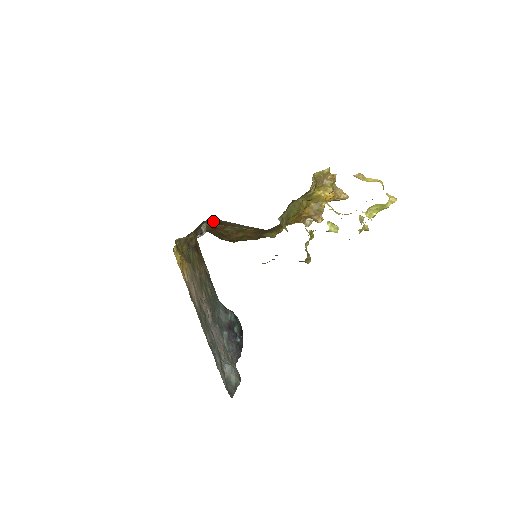
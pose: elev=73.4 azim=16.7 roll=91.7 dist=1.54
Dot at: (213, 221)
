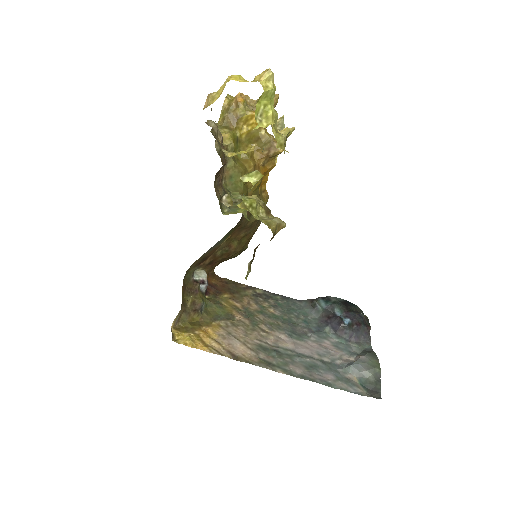
Dot at: (196, 265)
